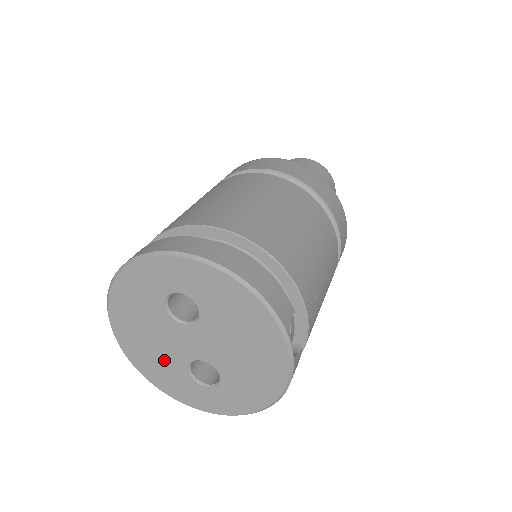
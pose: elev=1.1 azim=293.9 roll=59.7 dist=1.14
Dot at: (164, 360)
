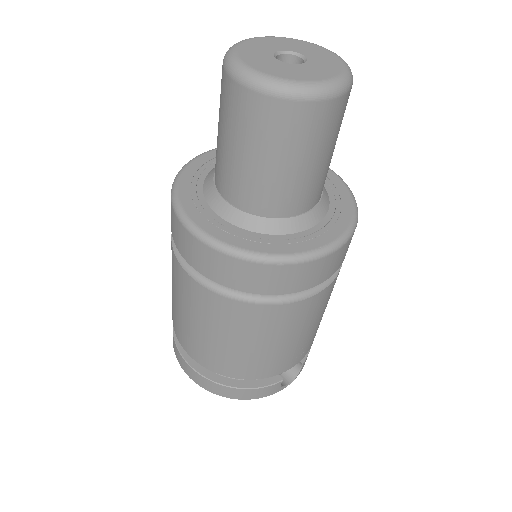
Dot at: occluded
